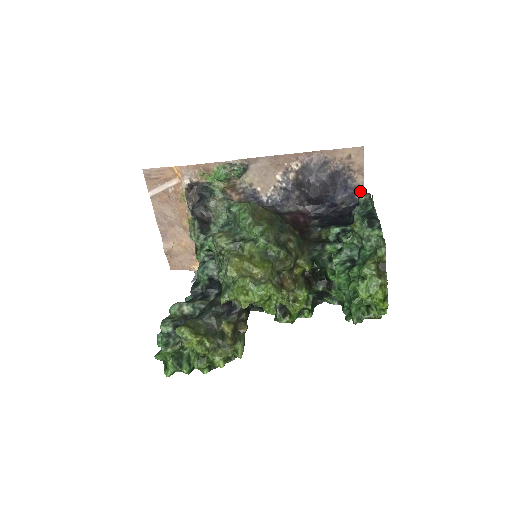
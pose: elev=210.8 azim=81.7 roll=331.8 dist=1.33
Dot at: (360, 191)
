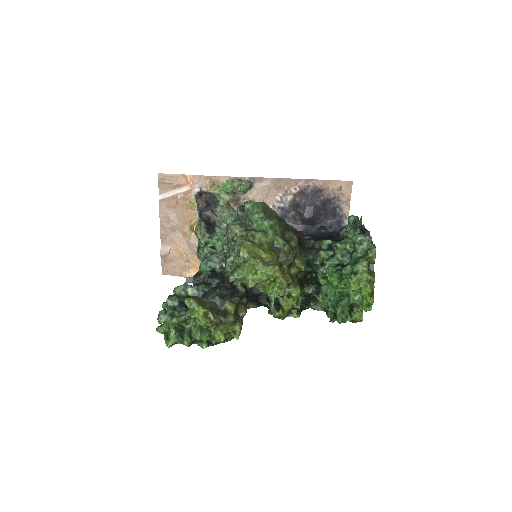
Dot at: (346, 220)
